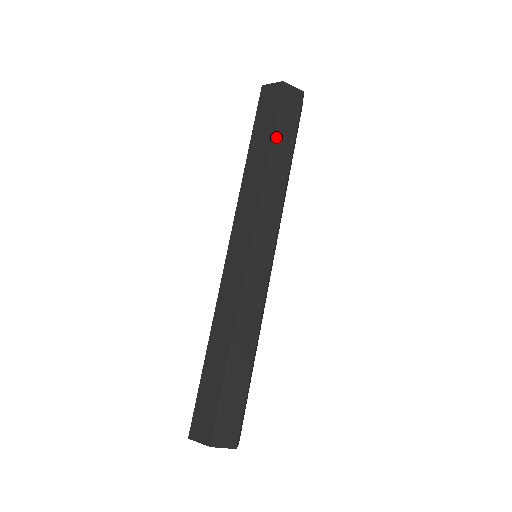
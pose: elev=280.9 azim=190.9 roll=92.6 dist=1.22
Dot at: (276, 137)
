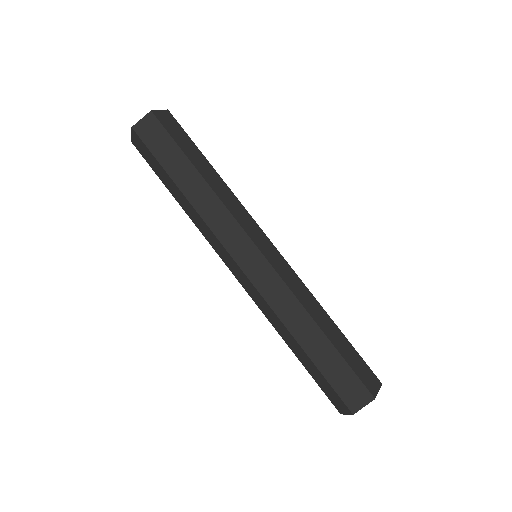
Dot at: (190, 157)
